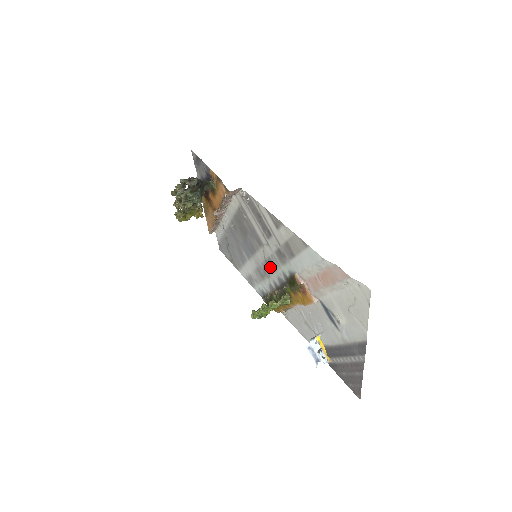
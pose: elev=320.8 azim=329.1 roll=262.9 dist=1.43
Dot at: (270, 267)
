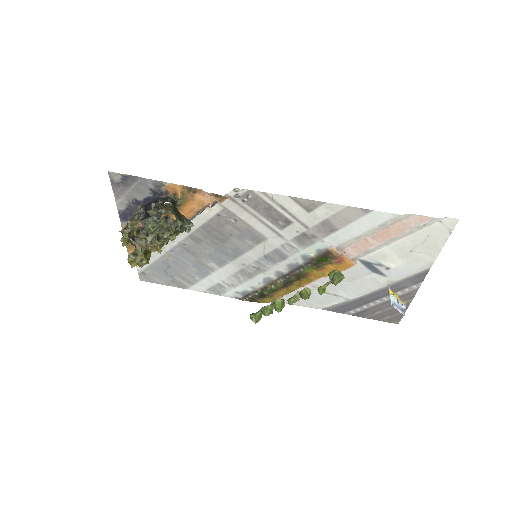
Dot at: (274, 259)
